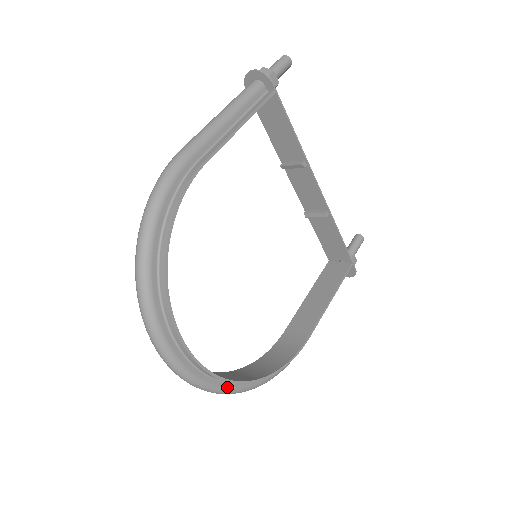
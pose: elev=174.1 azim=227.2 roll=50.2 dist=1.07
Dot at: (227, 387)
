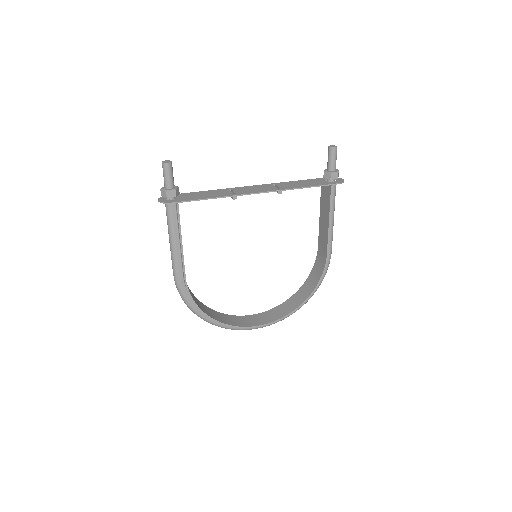
Dot at: occluded
